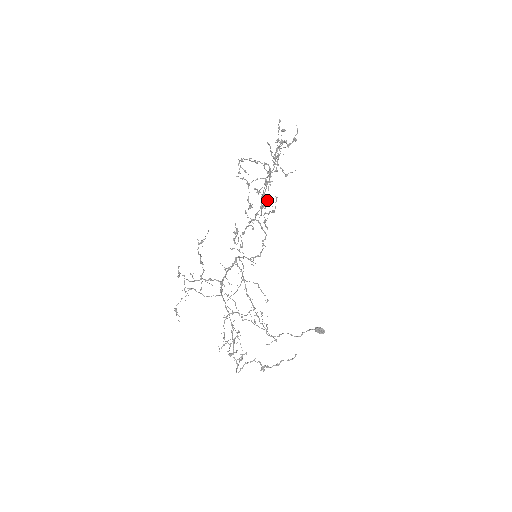
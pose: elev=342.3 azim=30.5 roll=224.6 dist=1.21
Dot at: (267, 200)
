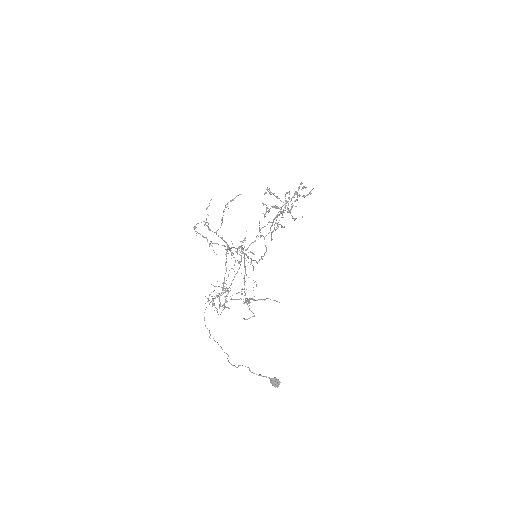
Dot at: occluded
